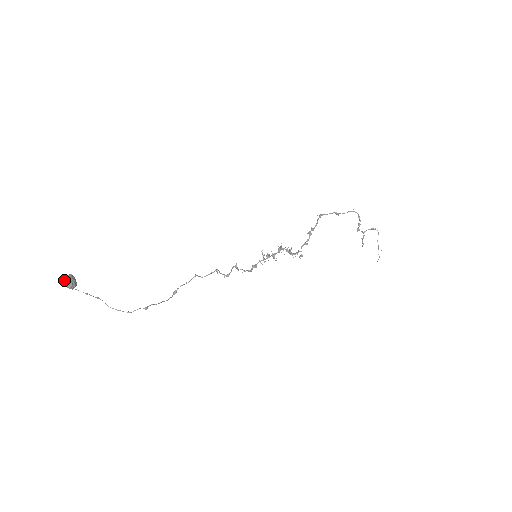
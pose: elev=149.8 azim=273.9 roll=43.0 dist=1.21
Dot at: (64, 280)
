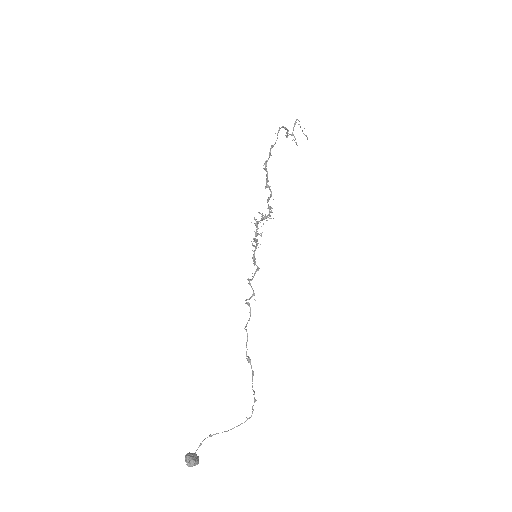
Dot at: occluded
